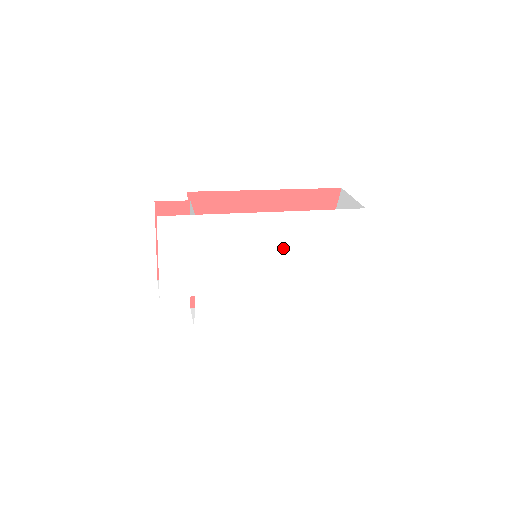
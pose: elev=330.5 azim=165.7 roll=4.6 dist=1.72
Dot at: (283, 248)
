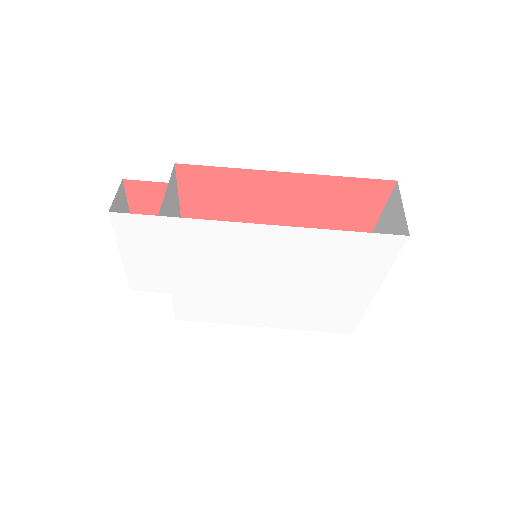
Dot at: (282, 264)
